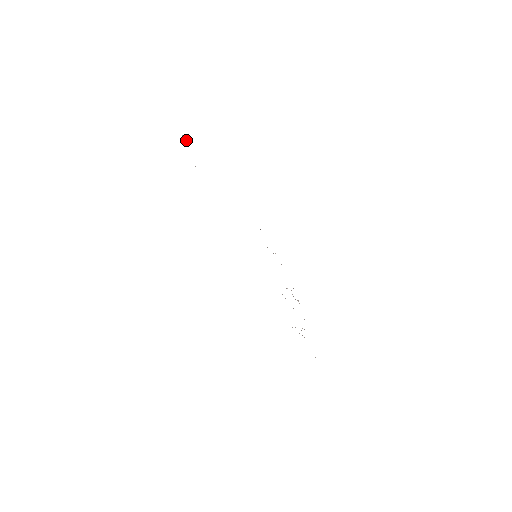
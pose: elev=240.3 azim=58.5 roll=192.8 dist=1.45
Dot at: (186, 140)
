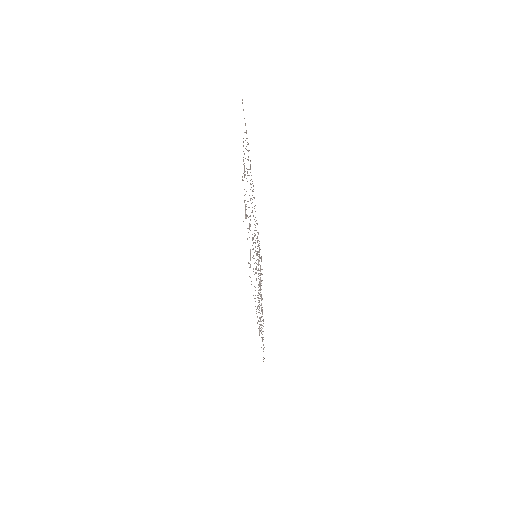
Dot at: occluded
